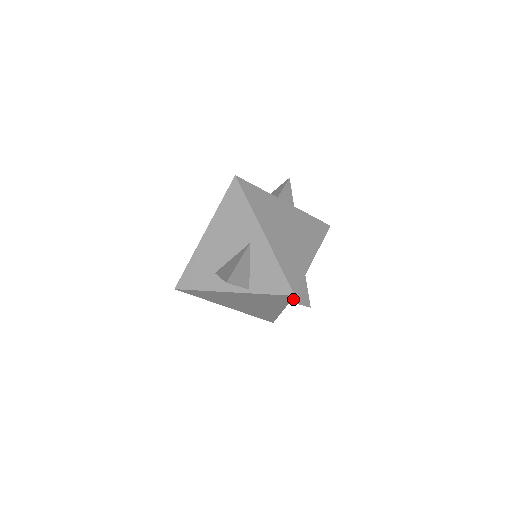
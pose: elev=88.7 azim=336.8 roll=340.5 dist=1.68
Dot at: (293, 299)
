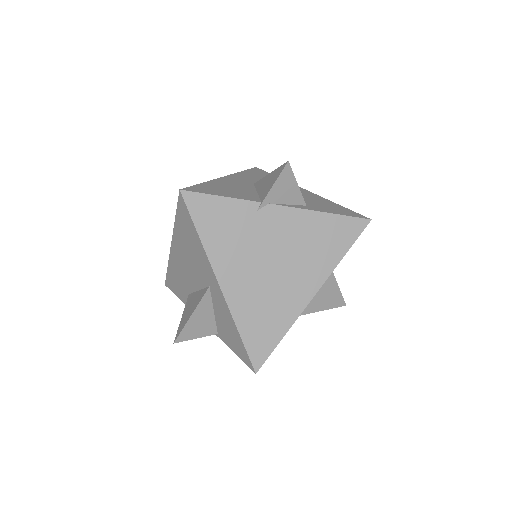
Dot at: (308, 310)
